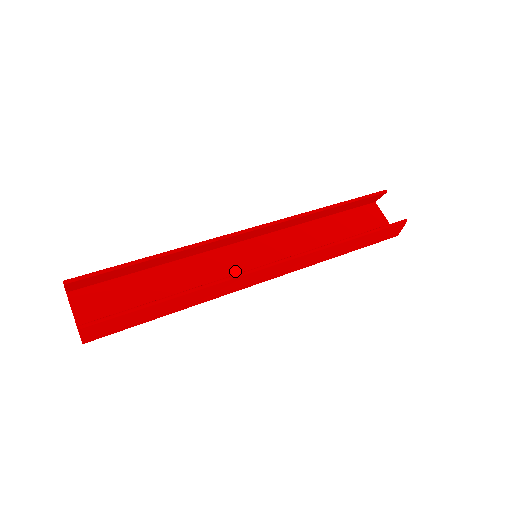
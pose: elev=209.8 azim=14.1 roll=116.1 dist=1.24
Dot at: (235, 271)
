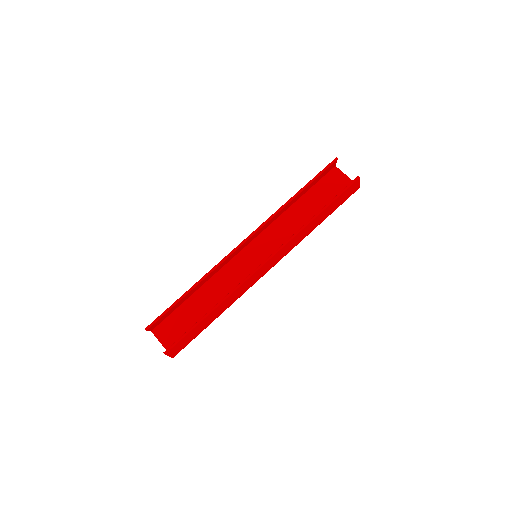
Dot at: (246, 272)
